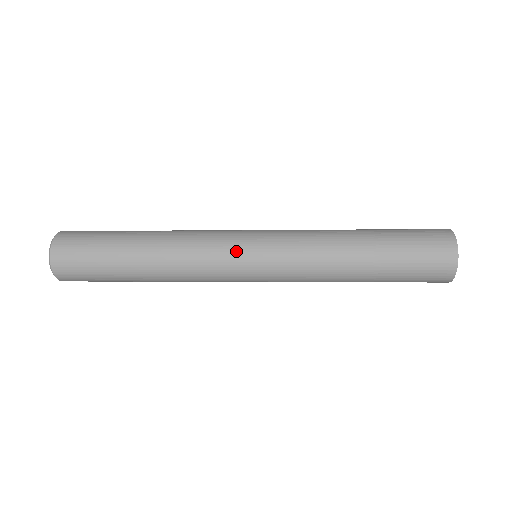
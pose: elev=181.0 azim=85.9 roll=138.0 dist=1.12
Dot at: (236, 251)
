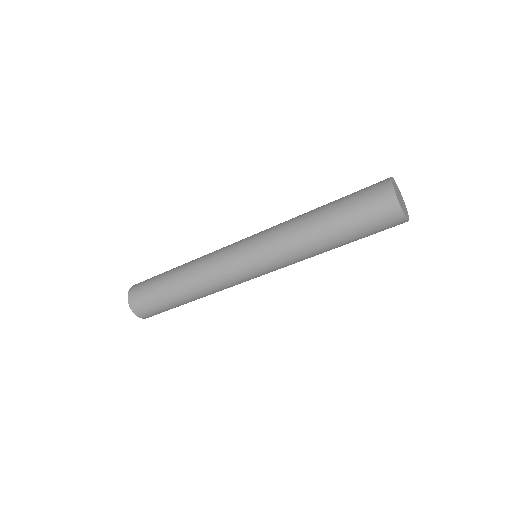
Dot at: occluded
